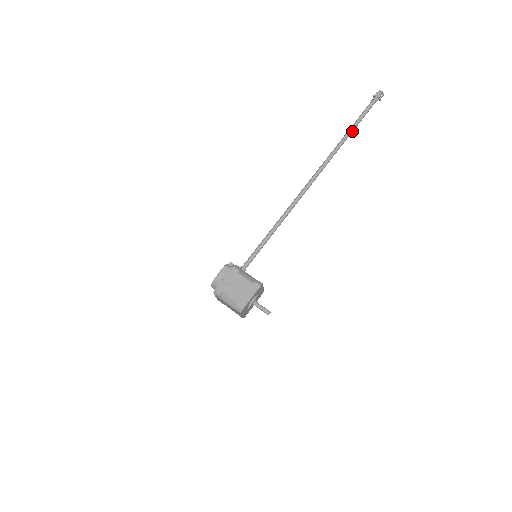
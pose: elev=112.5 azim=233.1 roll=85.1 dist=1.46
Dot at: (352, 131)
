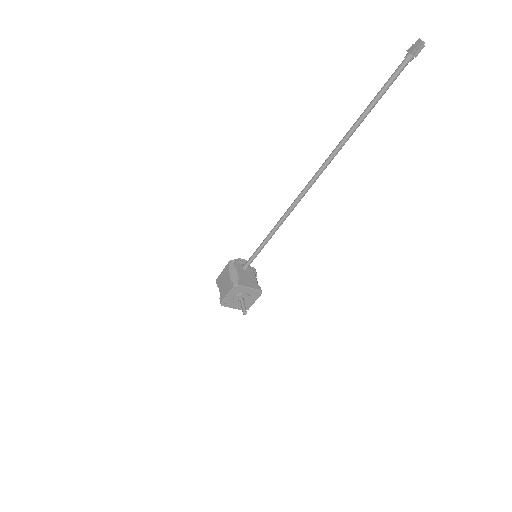
Dot at: (367, 112)
